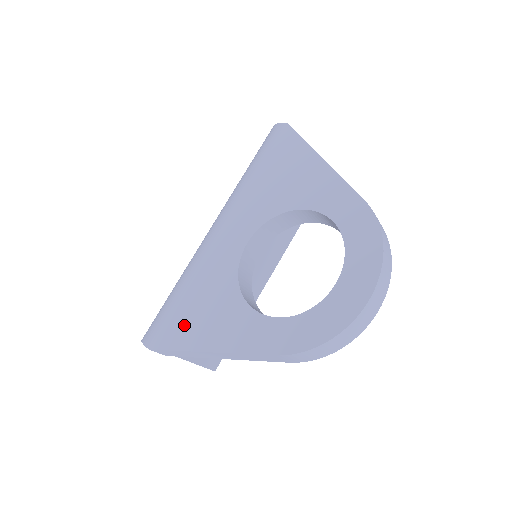
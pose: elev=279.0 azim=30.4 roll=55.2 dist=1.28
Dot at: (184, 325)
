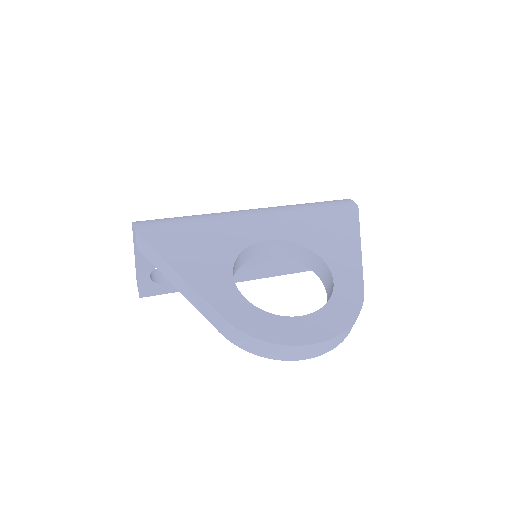
Dot at: (176, 241)
